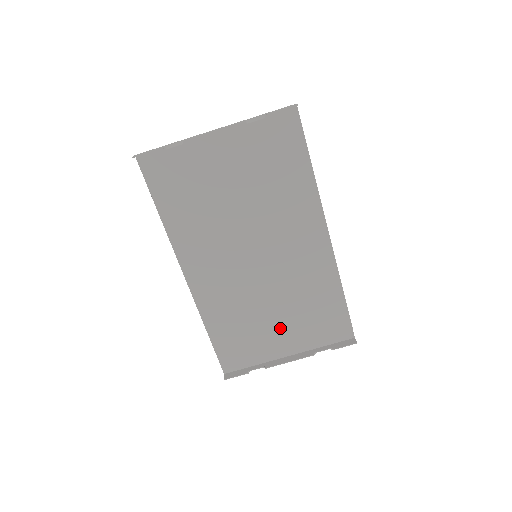
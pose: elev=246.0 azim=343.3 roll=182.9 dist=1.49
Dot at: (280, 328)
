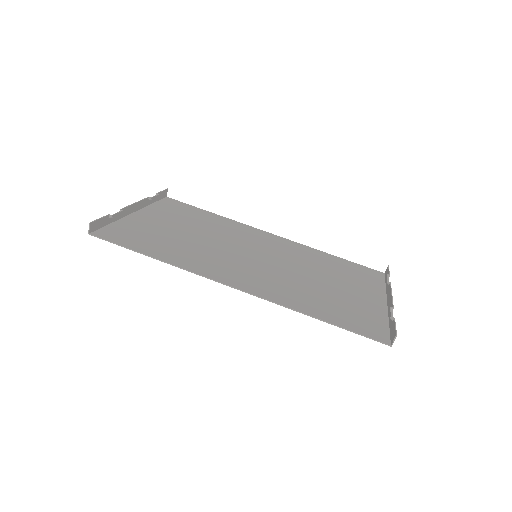
Dot at: (347, 289)
